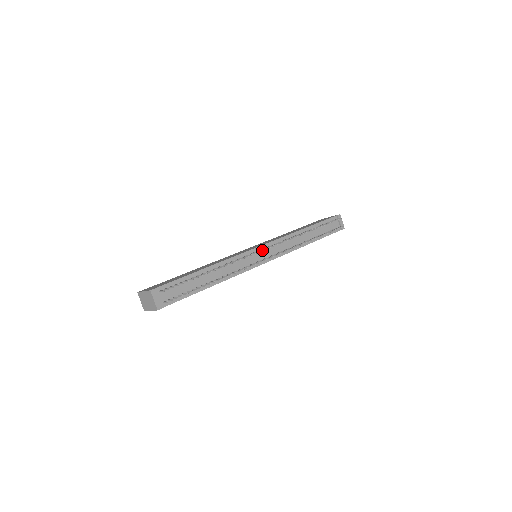
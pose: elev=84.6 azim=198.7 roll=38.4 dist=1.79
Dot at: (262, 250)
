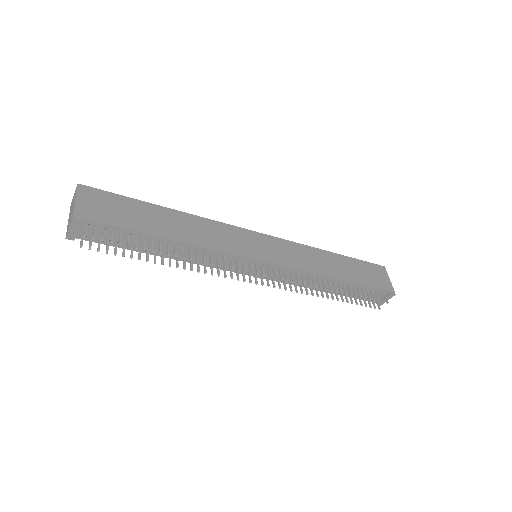
Dot at: (257, 273)
